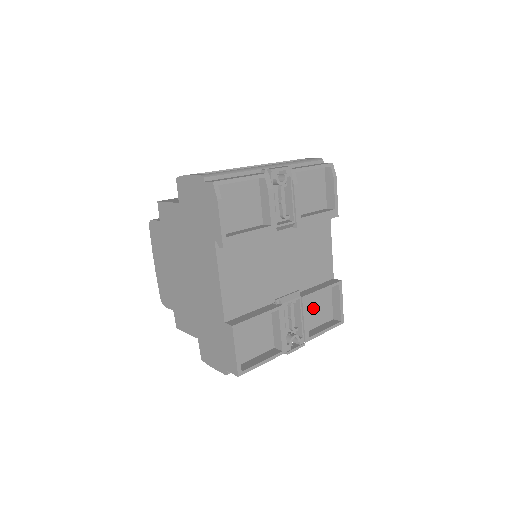
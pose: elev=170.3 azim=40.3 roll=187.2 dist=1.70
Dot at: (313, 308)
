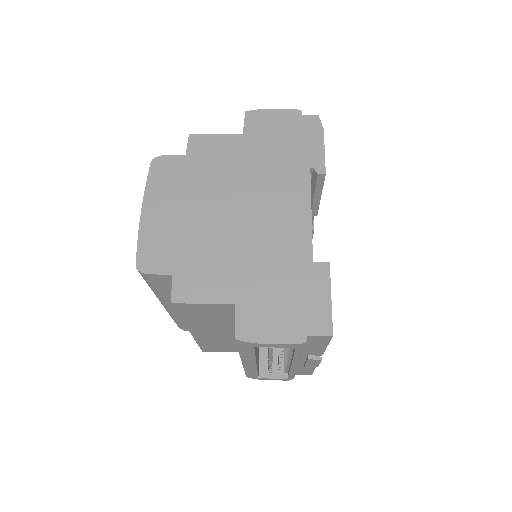
Dot at: occluded
